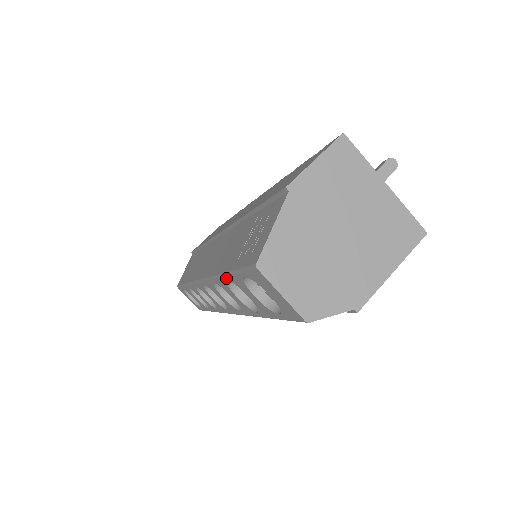
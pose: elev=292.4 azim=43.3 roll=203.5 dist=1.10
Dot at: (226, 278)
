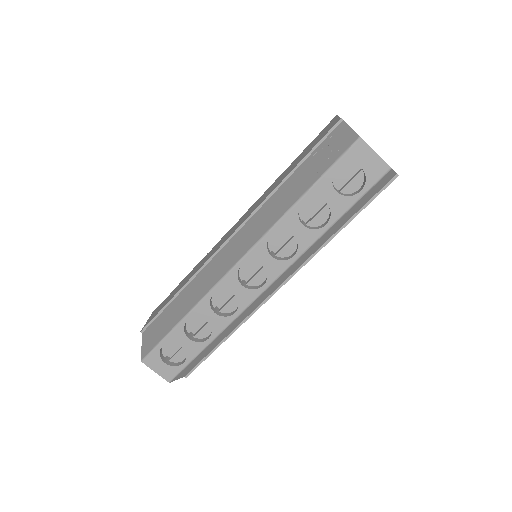
Dot at: (303, 199)
